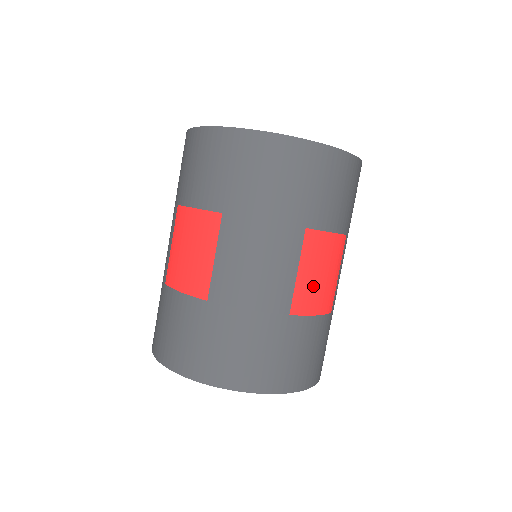
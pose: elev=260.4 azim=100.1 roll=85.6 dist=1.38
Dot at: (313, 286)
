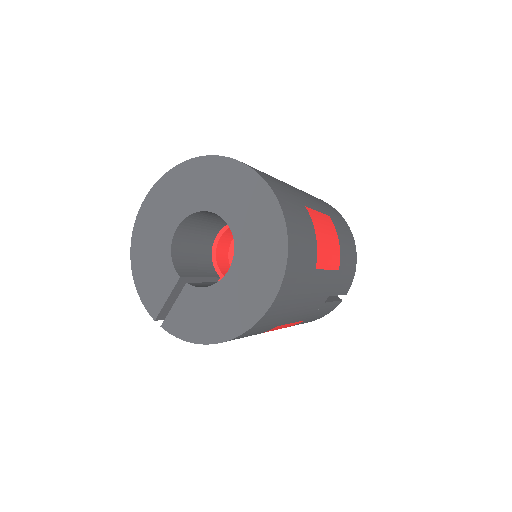
Dot at: (322, 227)
